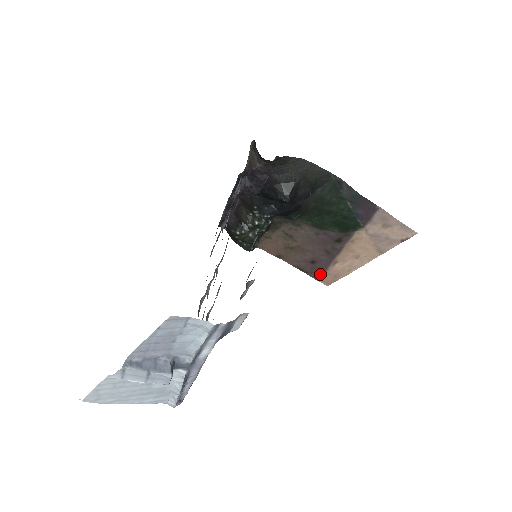
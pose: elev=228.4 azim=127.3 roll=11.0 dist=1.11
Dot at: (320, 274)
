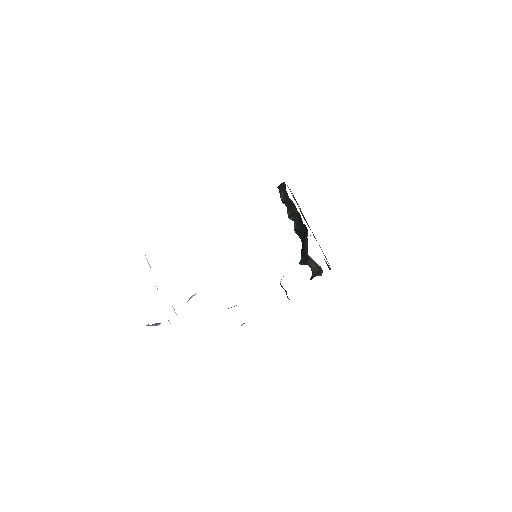
Dot at: occluded
